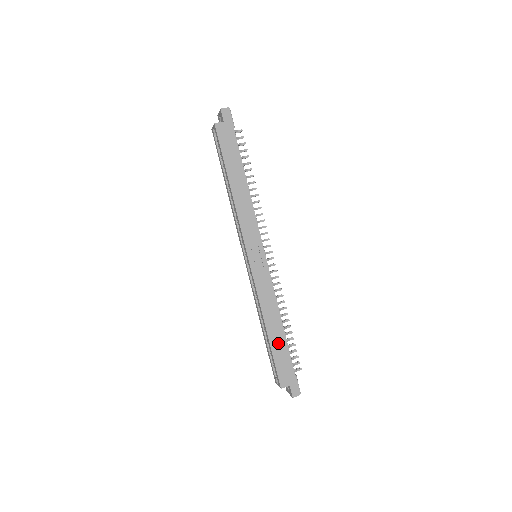
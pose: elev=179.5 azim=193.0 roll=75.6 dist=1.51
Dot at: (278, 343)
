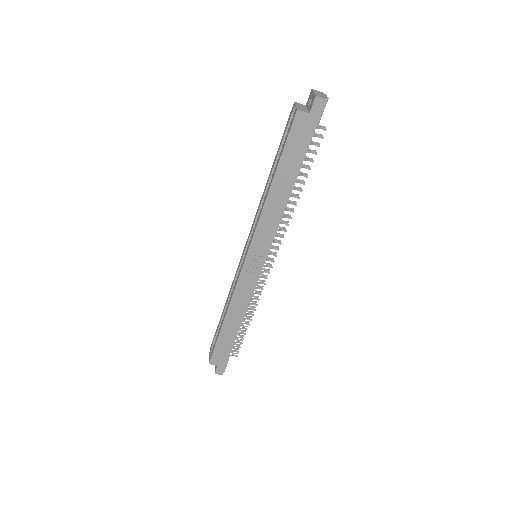
Dot at: (228, 334)
